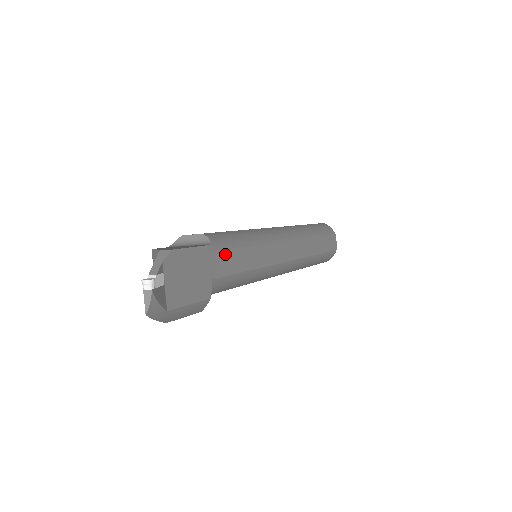
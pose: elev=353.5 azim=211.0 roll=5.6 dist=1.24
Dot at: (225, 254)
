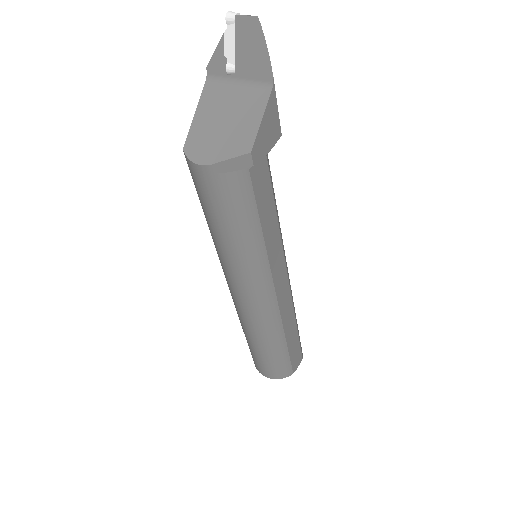
Dot at: occluded
